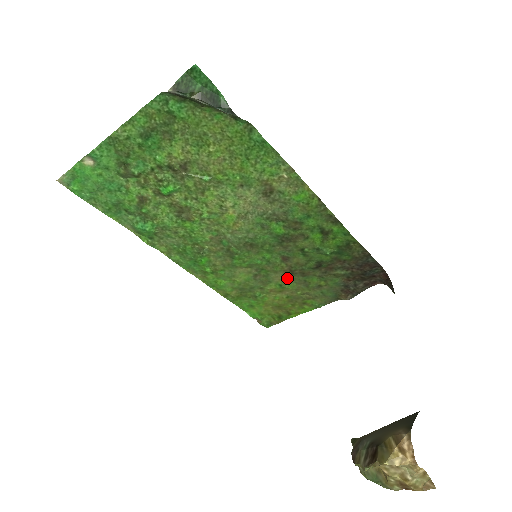
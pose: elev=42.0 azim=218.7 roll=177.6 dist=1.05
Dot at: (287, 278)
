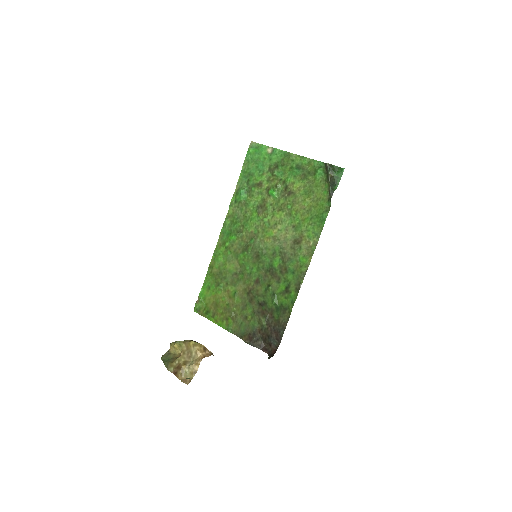
Dot at: (243, 293)
